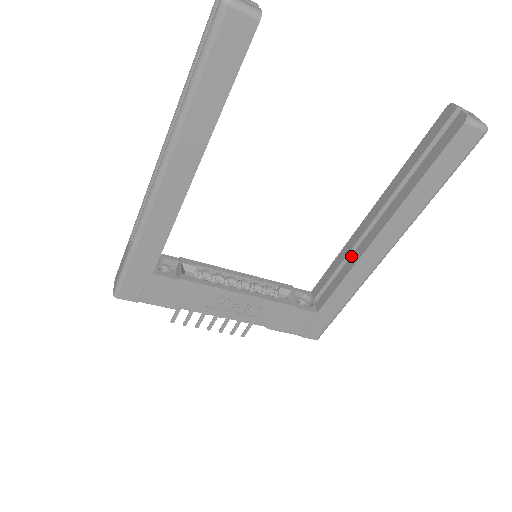
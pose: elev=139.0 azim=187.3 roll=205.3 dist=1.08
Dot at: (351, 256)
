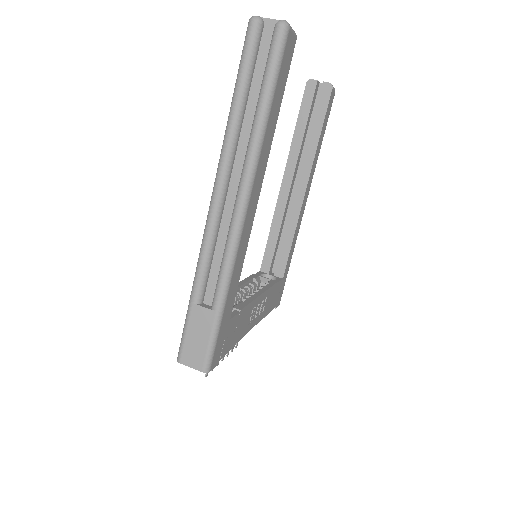
Dot at: (288, 219)
